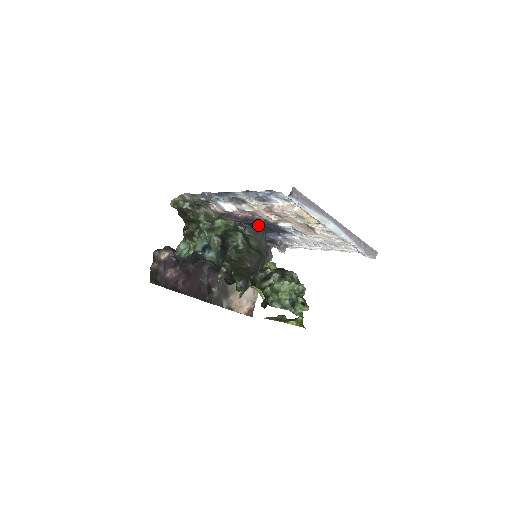
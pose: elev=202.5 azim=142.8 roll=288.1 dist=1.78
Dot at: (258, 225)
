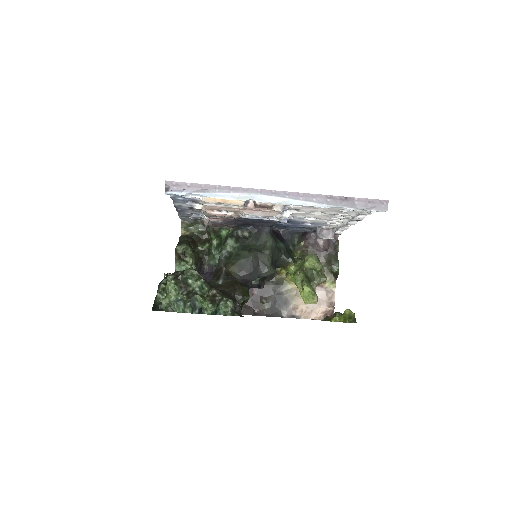
Dot at: (248, 223)
